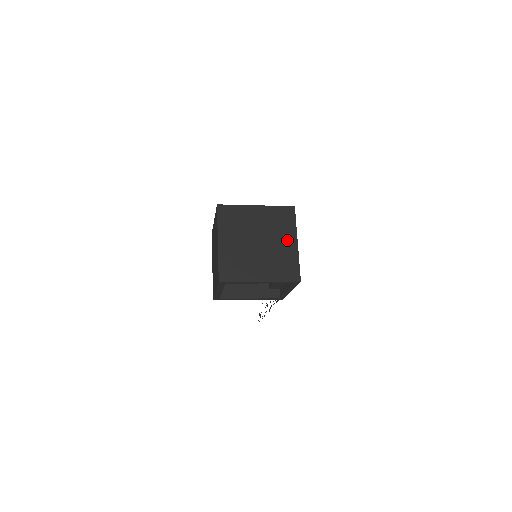
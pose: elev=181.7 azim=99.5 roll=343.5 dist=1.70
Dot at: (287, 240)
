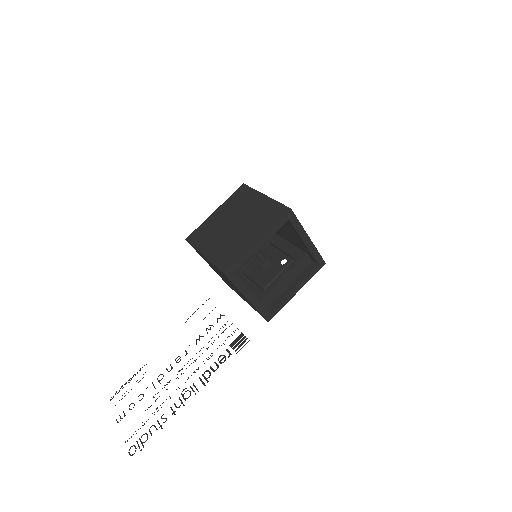
Dot at: occluded
